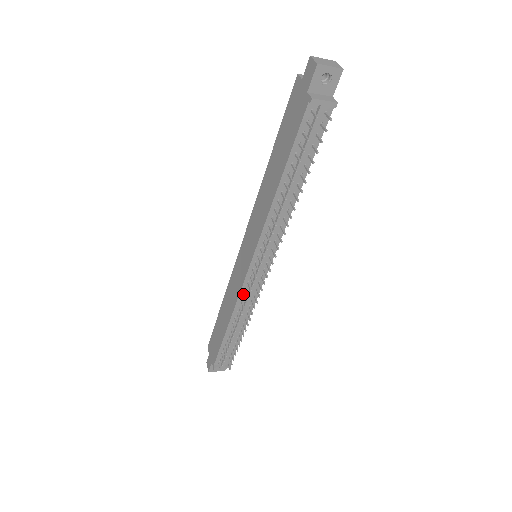
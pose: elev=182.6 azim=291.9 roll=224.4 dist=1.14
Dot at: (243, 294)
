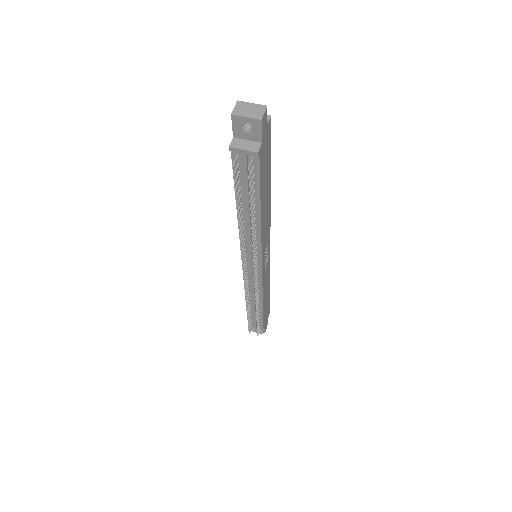
Dot at: (248, 284)
